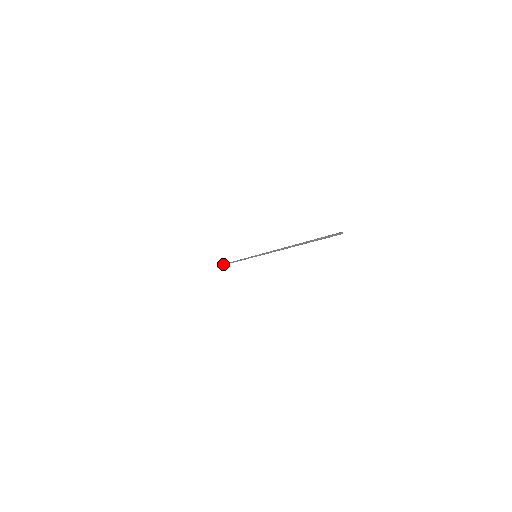
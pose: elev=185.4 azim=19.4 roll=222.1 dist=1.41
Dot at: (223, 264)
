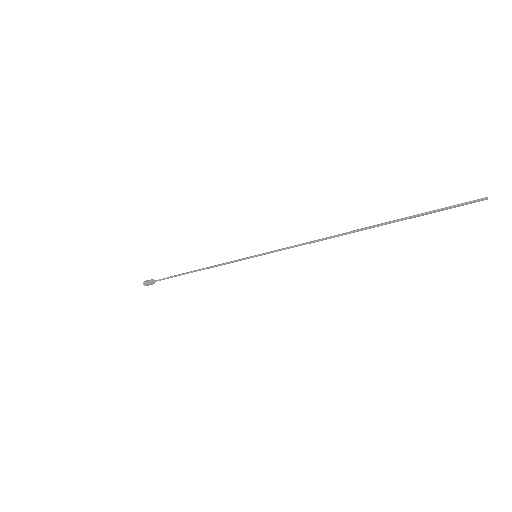
Dot at: (160, 279)
